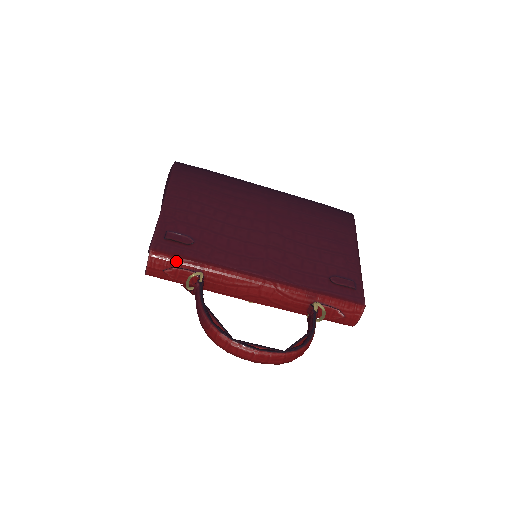
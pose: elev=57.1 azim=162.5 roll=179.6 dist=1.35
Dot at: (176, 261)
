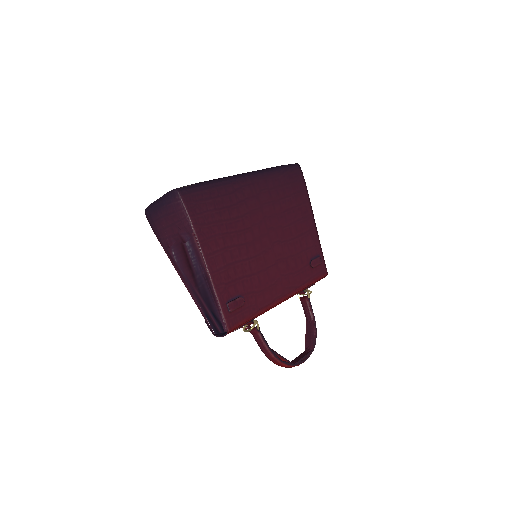
Dot at: (242, 325)
